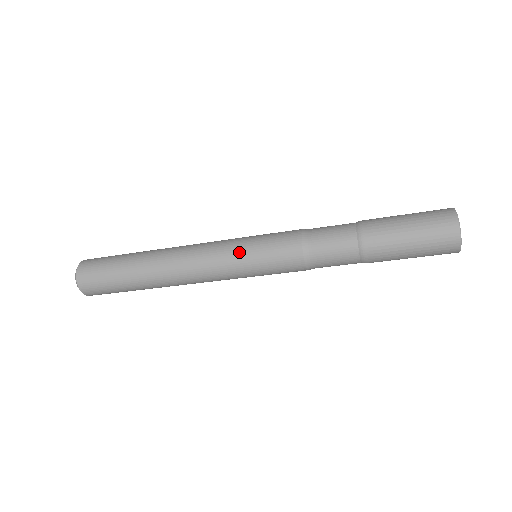
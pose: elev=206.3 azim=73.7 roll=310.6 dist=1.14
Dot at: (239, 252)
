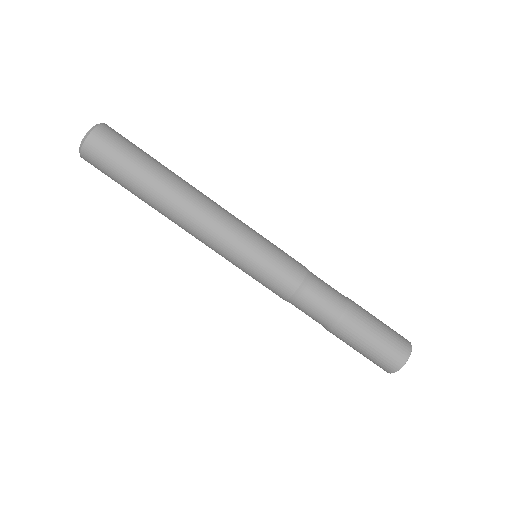
Dot at: occluded
